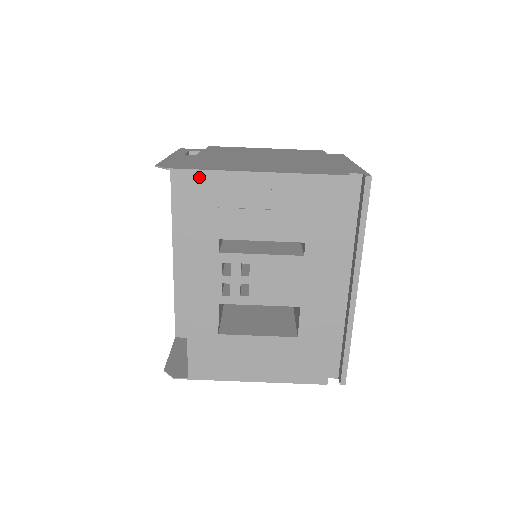
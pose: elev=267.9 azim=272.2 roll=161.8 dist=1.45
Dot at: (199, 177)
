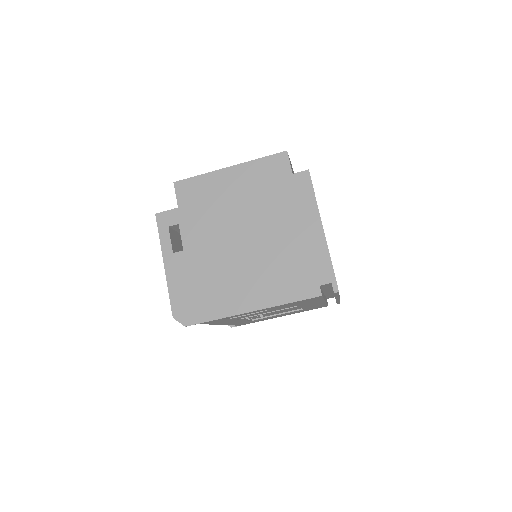
Dot at: occluded
